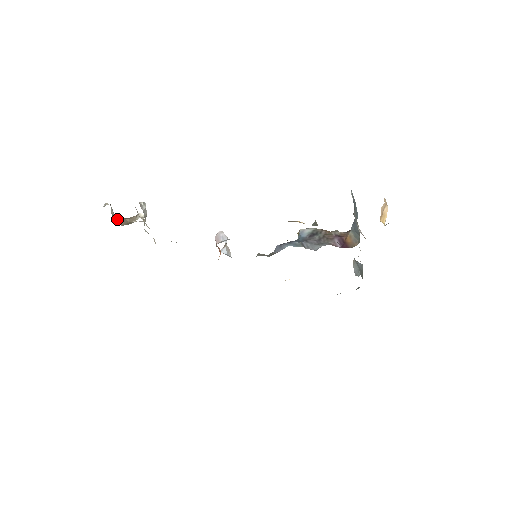
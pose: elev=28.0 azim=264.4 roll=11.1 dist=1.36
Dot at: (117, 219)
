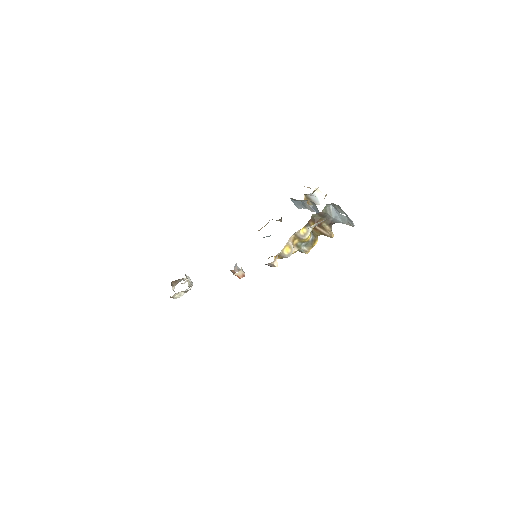
Dot at: occluded
